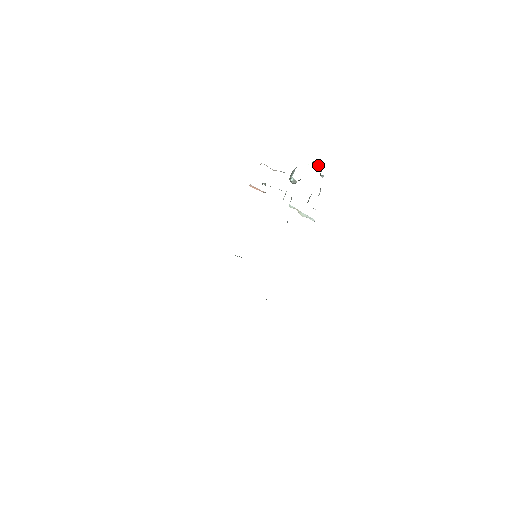
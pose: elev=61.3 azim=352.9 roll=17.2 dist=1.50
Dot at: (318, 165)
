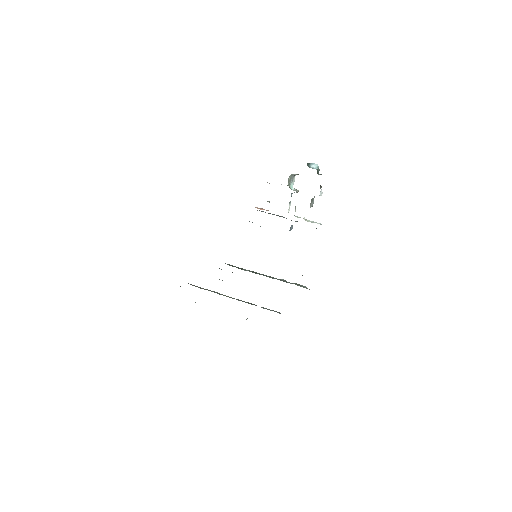
Dot at: (314, 165)
